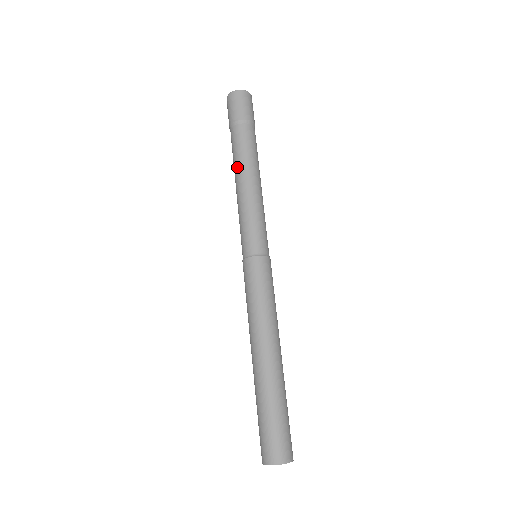
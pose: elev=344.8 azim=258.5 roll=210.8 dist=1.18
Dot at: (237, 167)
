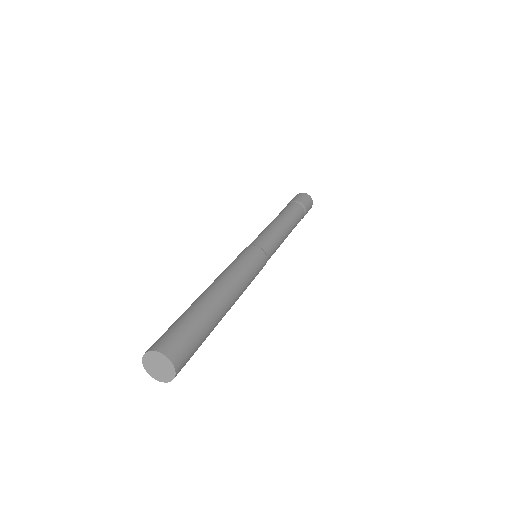
Dot at: occluded
